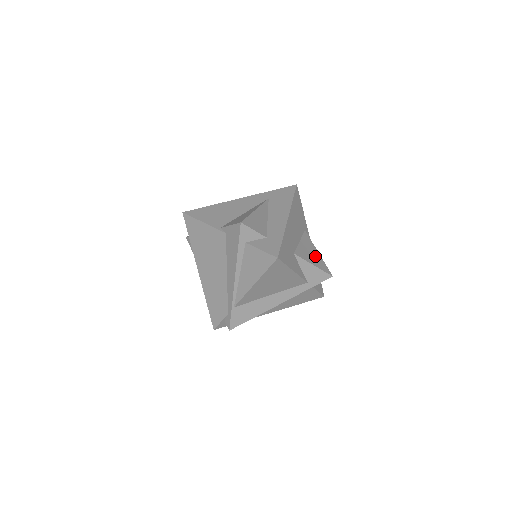
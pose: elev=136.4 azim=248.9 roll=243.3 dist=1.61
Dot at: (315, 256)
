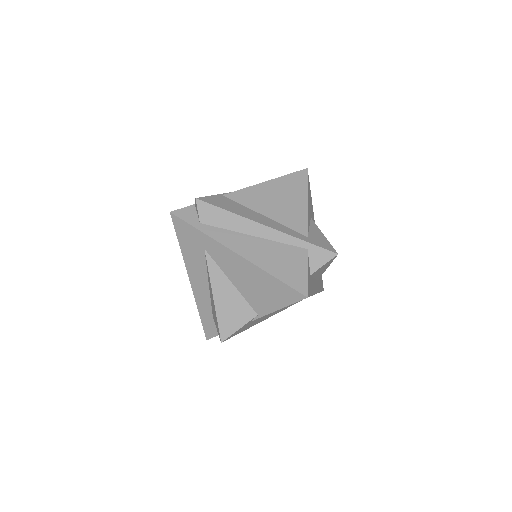
Dot at: occluded
